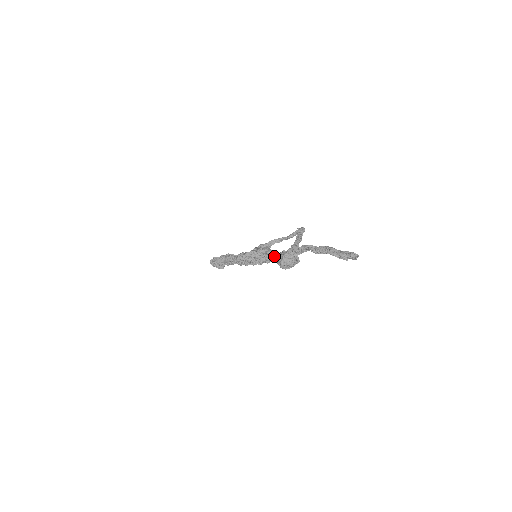
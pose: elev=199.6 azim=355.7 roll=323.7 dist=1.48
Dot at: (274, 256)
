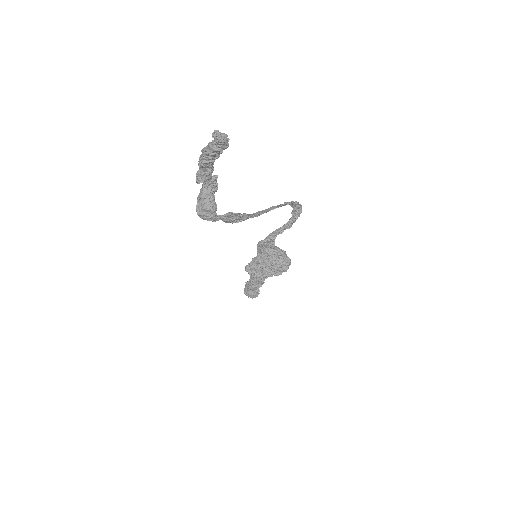
Dot at: (289, 259)
